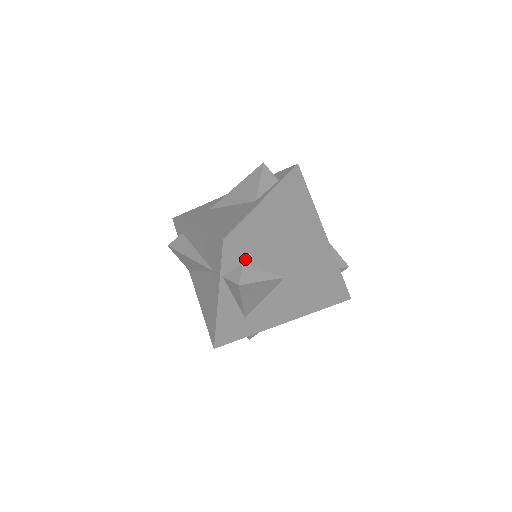
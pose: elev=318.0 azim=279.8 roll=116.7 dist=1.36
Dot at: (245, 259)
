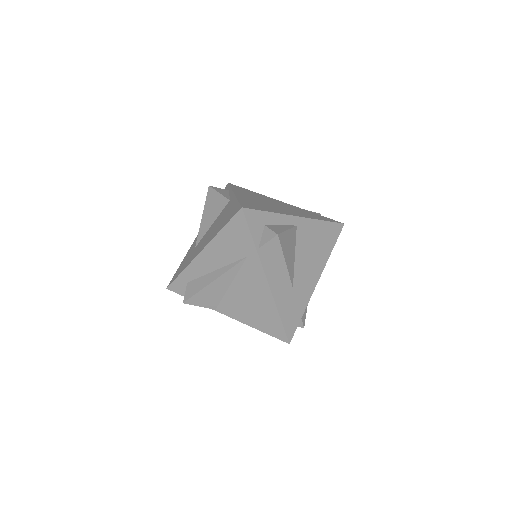
Dot at: (264, 221)
